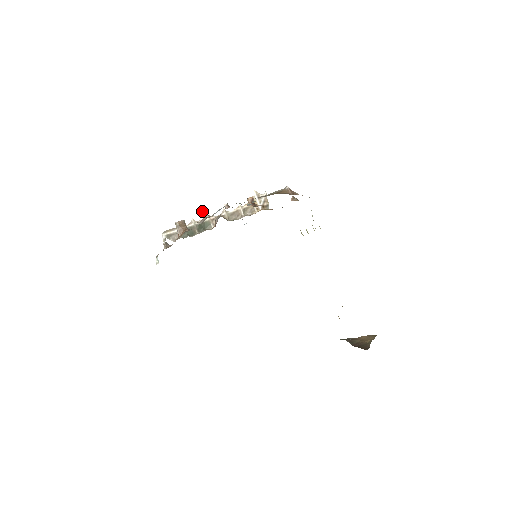
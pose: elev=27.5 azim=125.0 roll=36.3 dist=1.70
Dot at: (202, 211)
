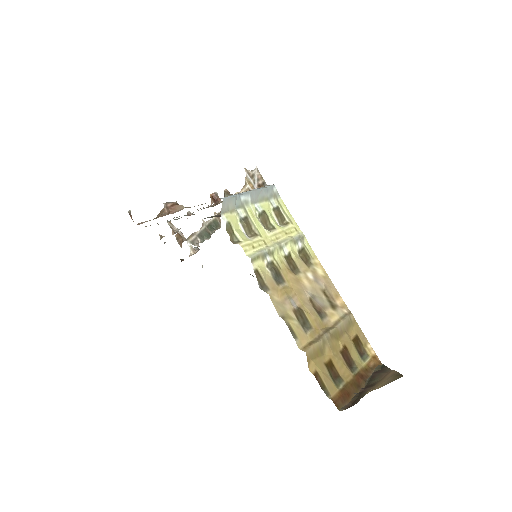
Dot at: (170, 227)
